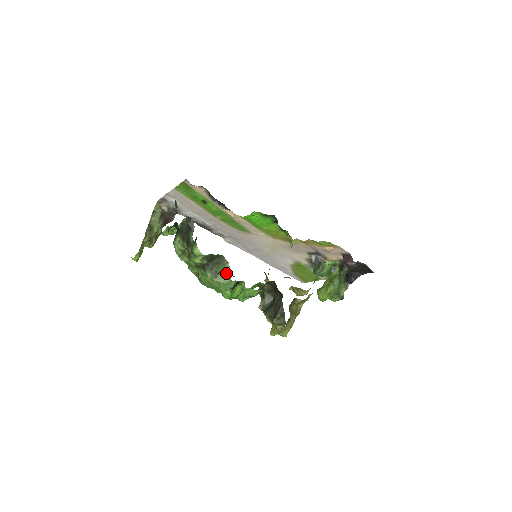
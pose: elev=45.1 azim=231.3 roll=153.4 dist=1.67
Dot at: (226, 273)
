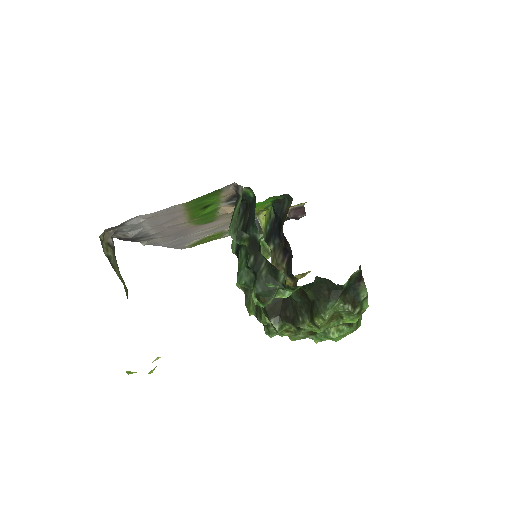
Dot at: occluded
